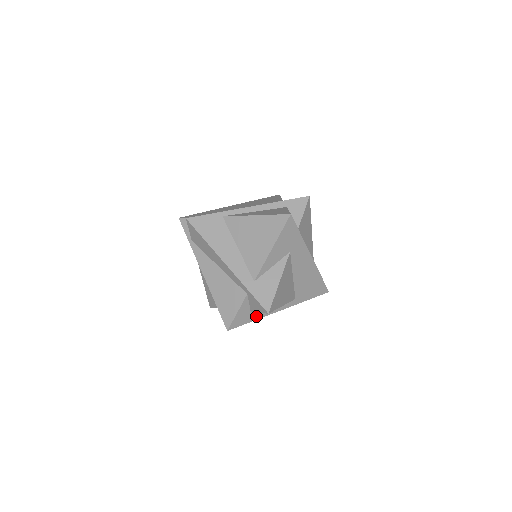
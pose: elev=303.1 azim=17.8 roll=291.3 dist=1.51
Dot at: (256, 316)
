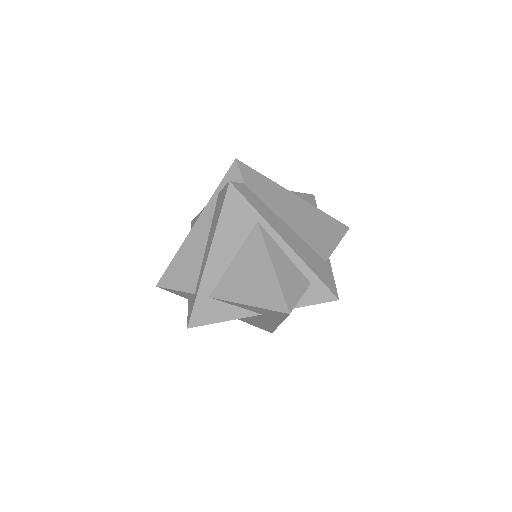
Dot at: occluded
